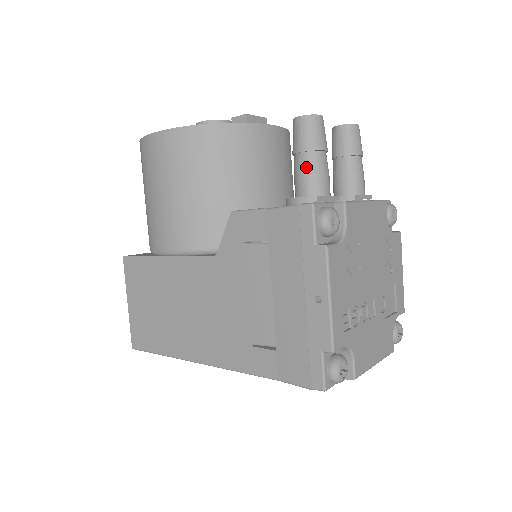
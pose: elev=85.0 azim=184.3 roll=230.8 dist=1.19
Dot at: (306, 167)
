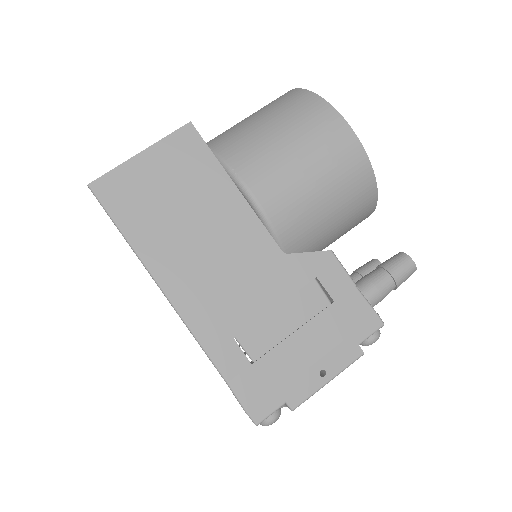
Dot at: (385, 288)
